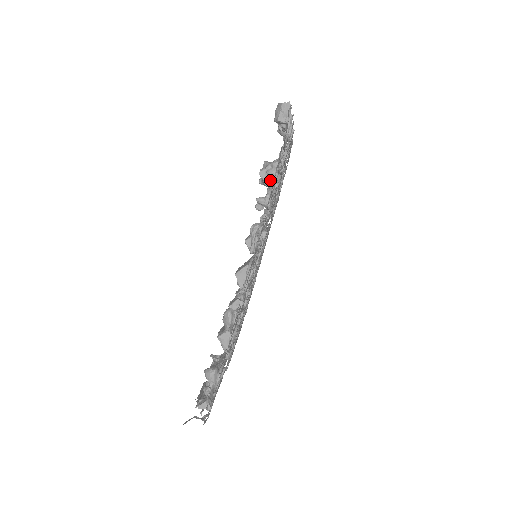
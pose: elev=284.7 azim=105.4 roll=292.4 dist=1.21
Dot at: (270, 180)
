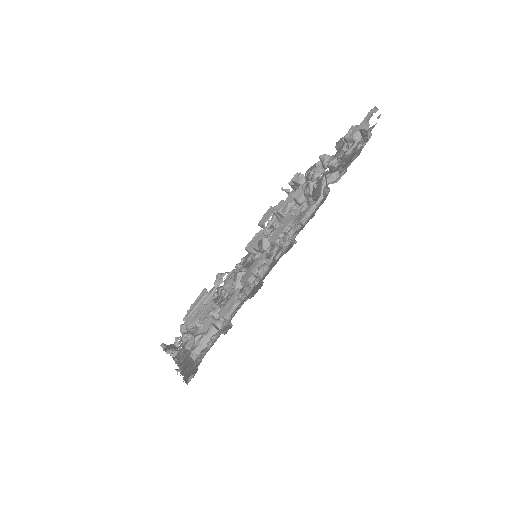
Dot at: occluded
